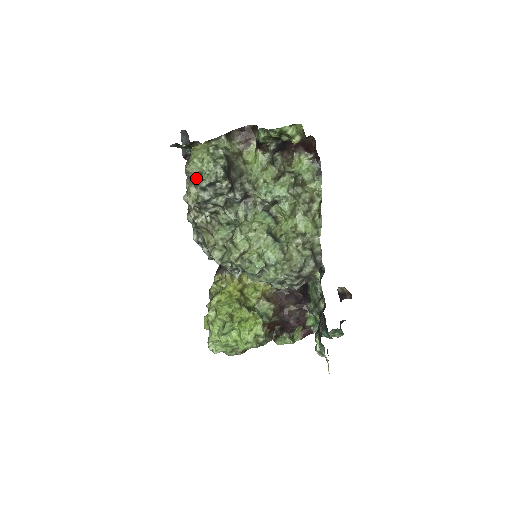
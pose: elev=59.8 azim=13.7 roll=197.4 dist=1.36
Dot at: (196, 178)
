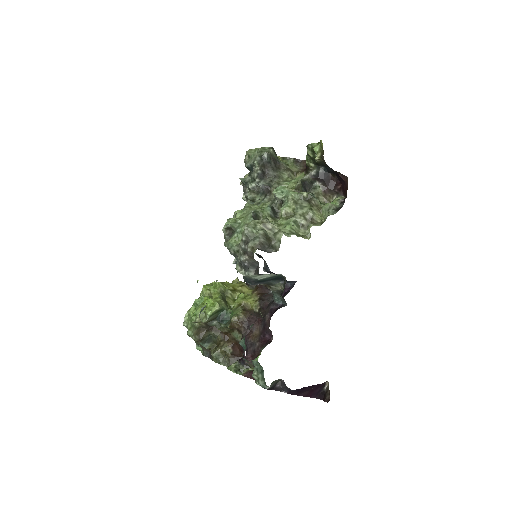
Dot at: (246, 159)
